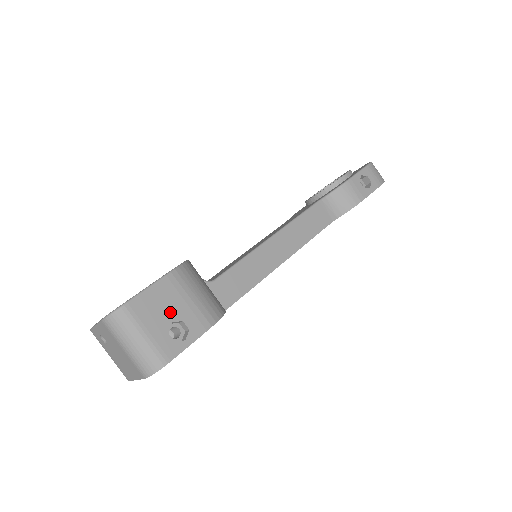
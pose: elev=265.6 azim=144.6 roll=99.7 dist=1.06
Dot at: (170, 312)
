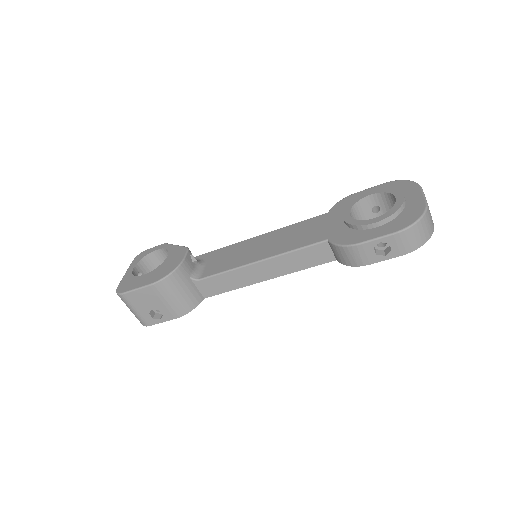
Dot at: (151, 304)
